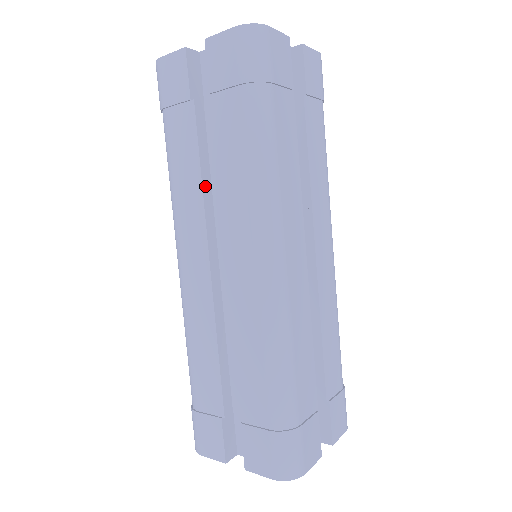
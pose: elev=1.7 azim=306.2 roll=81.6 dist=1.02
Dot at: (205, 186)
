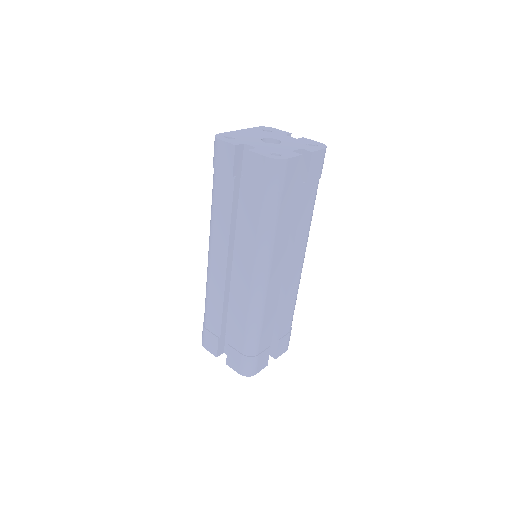
Dot at: (232, 224)
